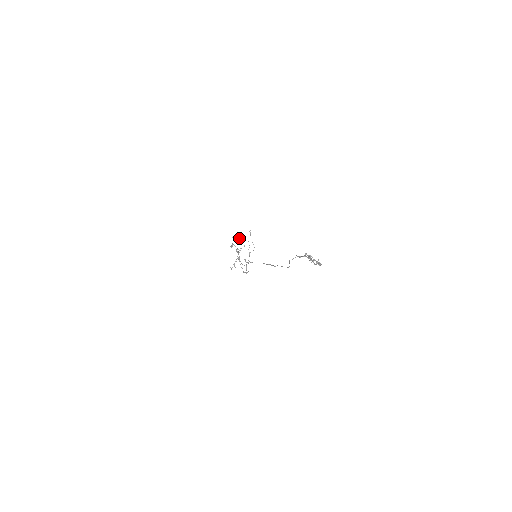
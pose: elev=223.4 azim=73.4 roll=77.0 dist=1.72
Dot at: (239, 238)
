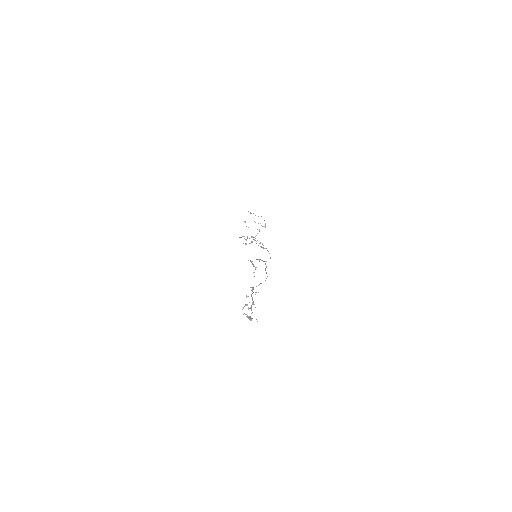
Dot at: occluded
